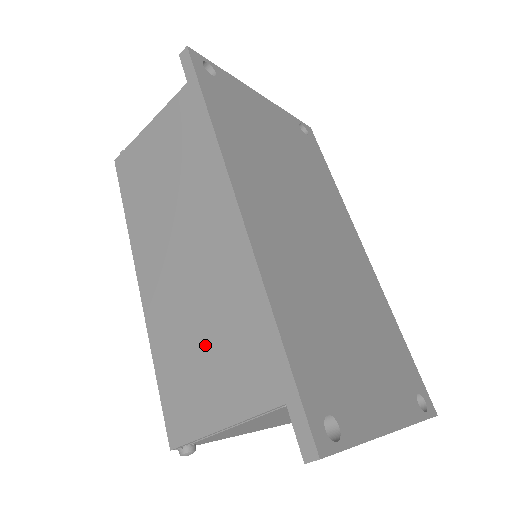
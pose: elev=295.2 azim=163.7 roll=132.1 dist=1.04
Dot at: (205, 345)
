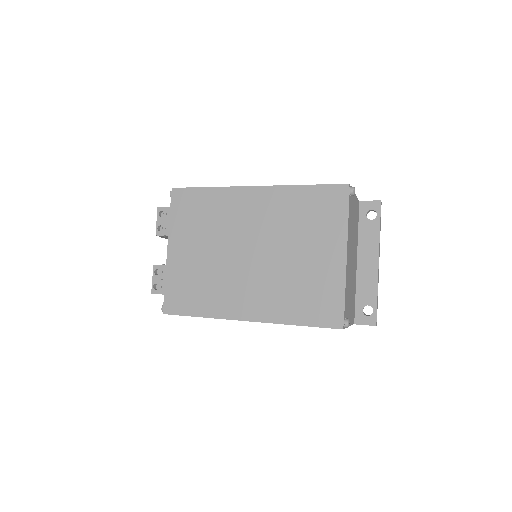
Dot at: occluded
